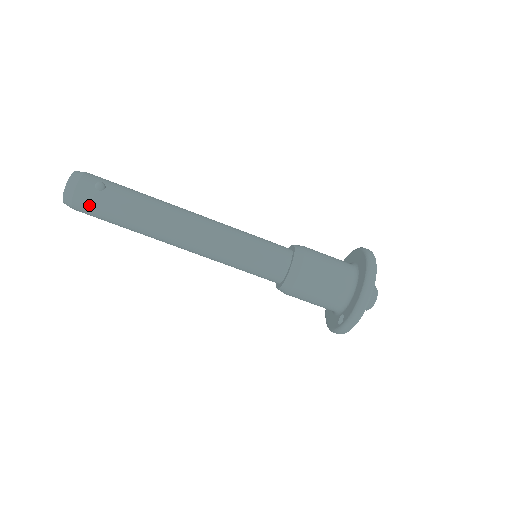
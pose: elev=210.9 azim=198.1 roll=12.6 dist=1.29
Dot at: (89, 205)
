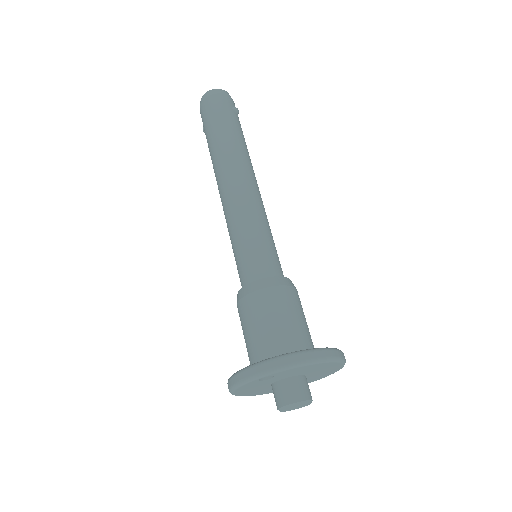
Dot at: (217, 105)
